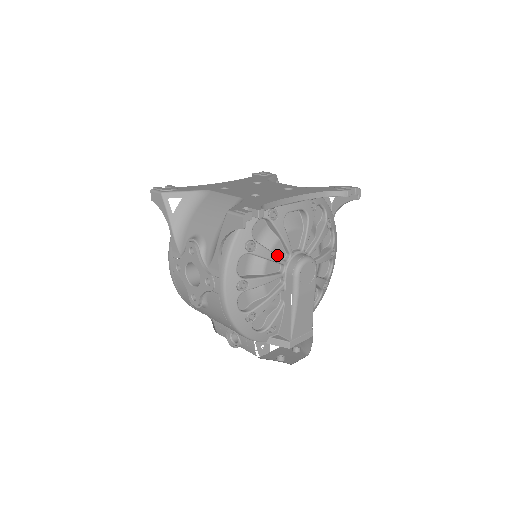
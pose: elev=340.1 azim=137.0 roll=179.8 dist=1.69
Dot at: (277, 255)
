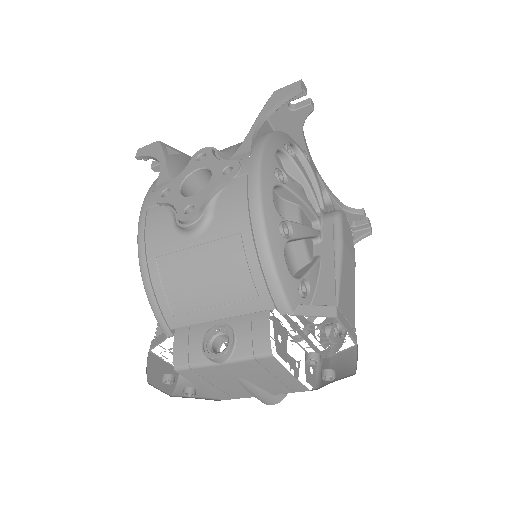
Dot at: occluded
